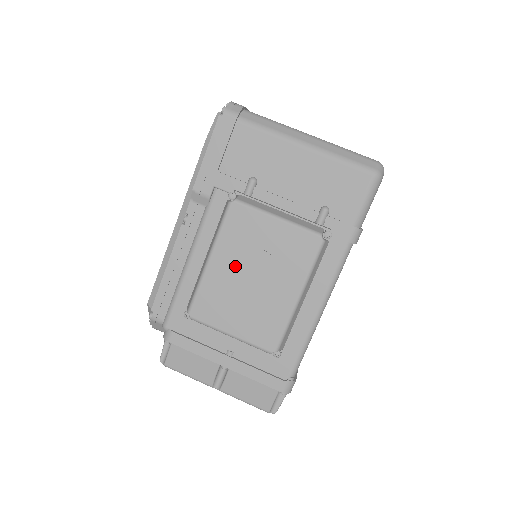
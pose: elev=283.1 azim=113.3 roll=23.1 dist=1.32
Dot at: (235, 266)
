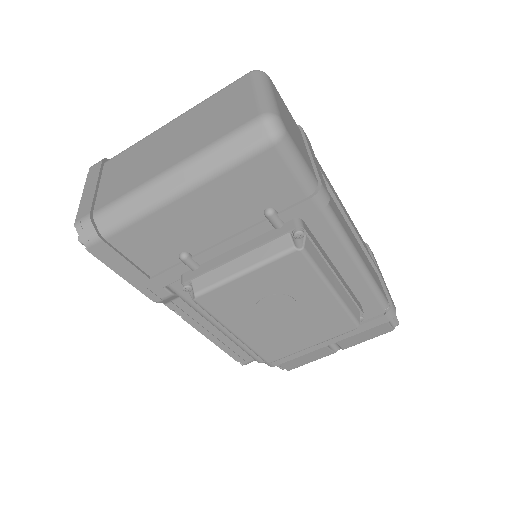
Dot at: (258, 322)
